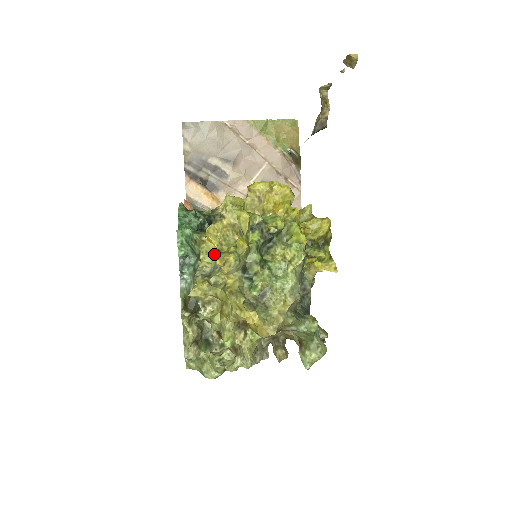
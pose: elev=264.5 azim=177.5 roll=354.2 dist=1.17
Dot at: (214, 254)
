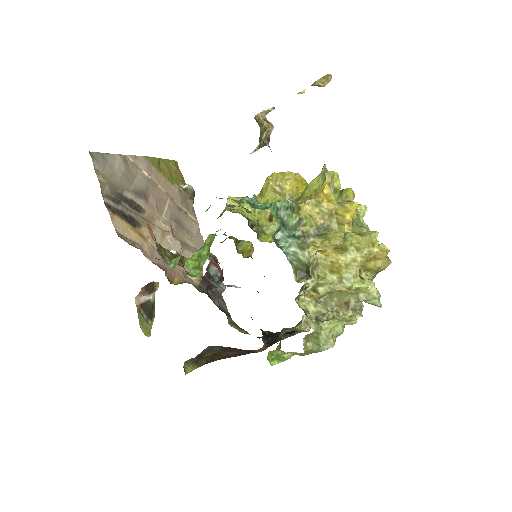
Dot at: (313, 217)
